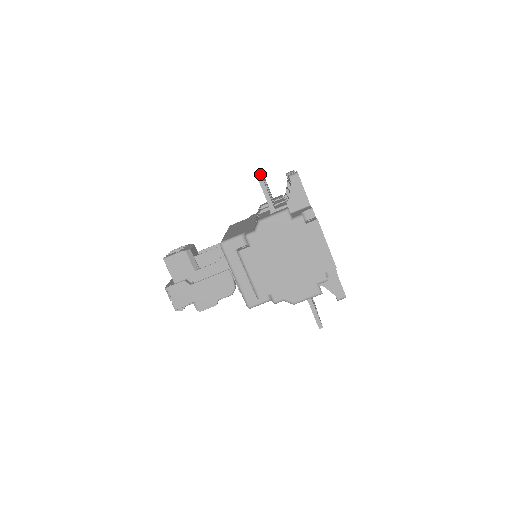
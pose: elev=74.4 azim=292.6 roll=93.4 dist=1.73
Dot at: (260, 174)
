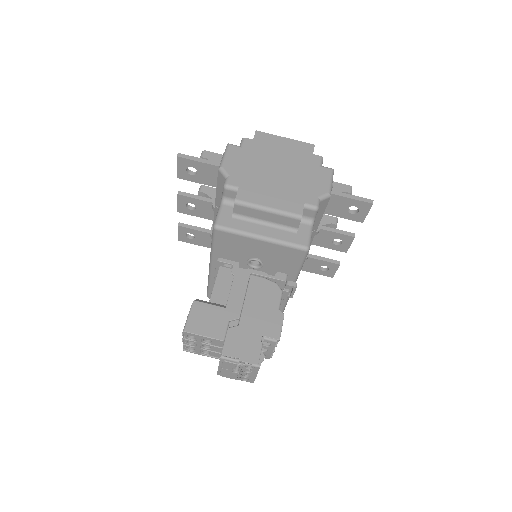
Dot at: (177, 174)
